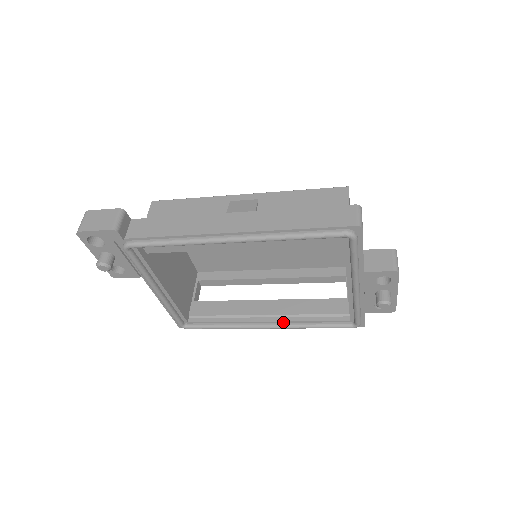
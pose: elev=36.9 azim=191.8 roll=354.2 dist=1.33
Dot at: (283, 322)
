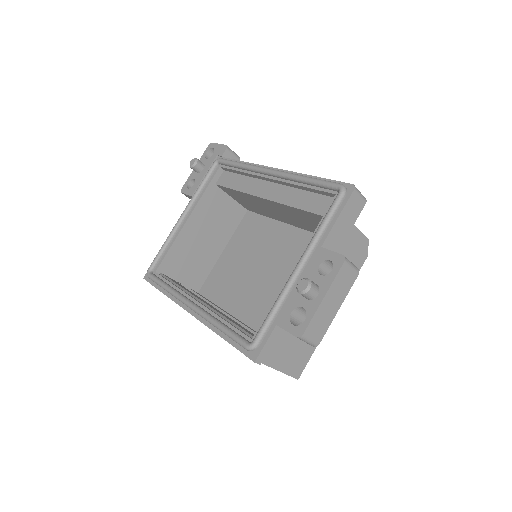
Dot at: (206, 309)
